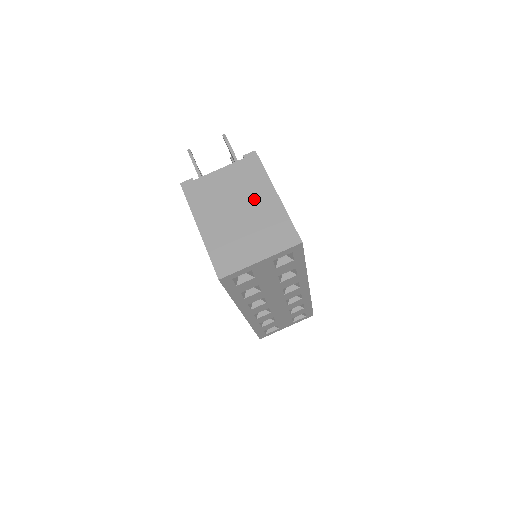
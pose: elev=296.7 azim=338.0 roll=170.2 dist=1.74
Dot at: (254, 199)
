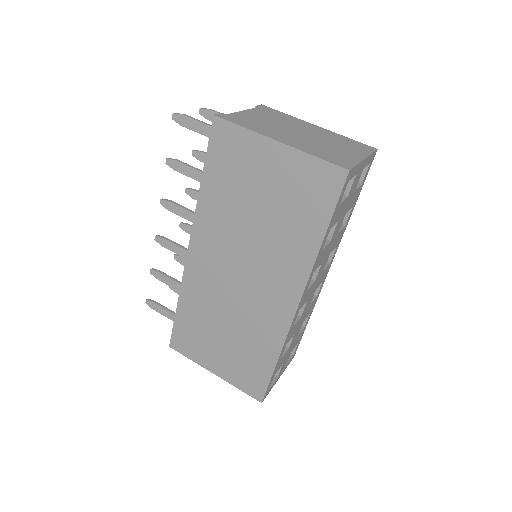
Dot at: (303, 127)
